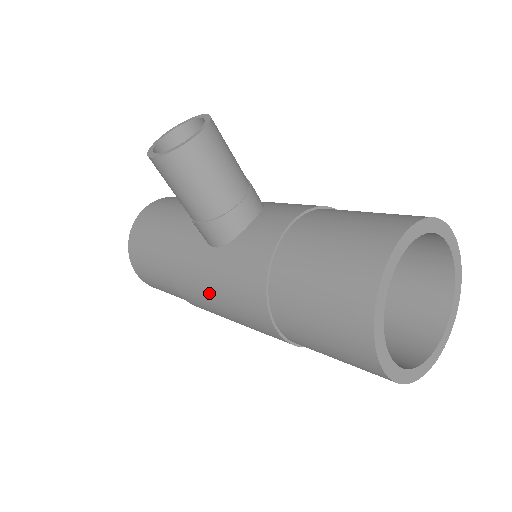
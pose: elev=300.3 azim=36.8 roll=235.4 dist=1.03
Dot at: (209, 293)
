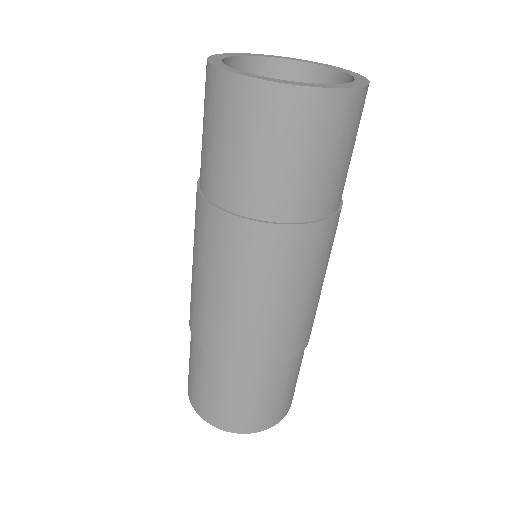
Dot at: occluded
